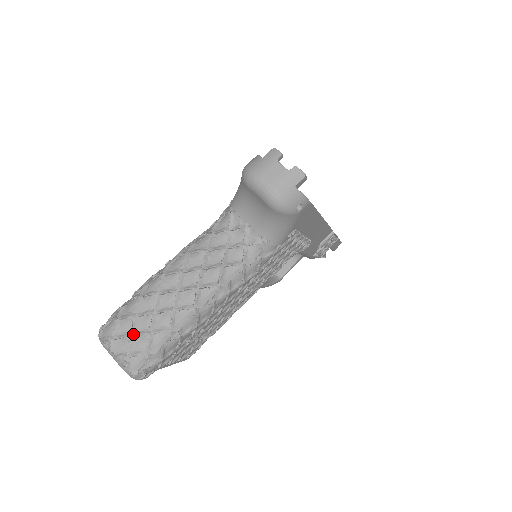
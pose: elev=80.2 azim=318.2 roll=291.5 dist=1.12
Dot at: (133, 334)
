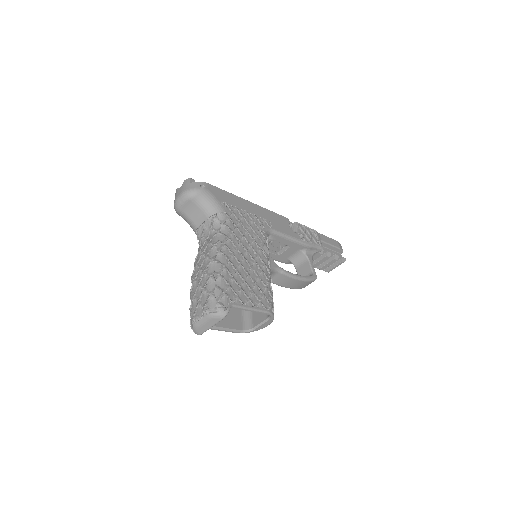
Dot at: (198, 300)
